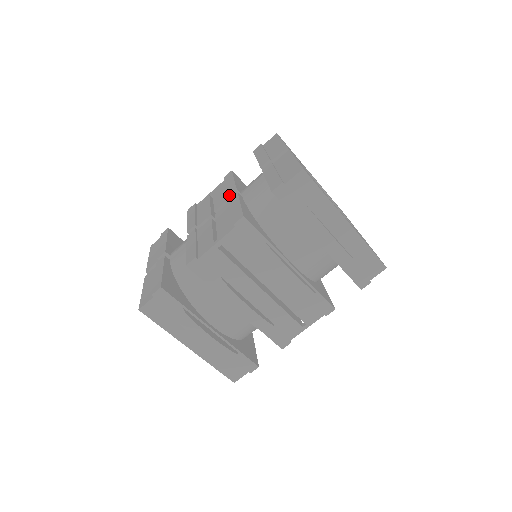
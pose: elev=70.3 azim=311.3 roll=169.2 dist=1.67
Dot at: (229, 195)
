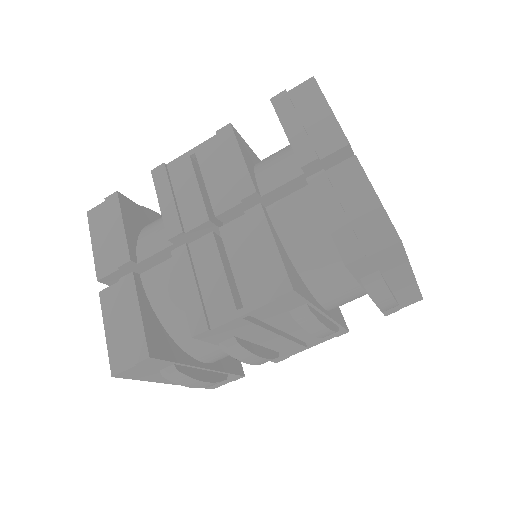
Dot at: (243, 199)
